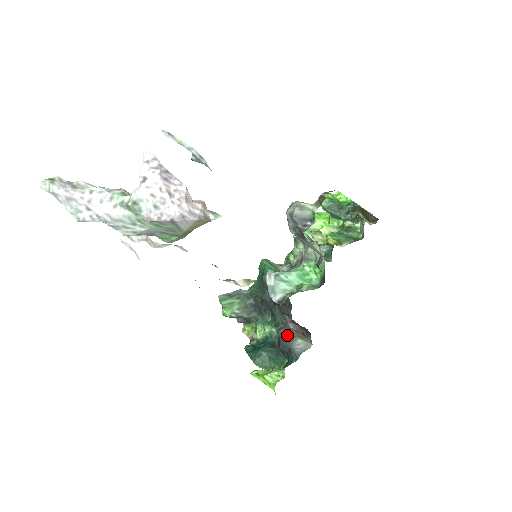
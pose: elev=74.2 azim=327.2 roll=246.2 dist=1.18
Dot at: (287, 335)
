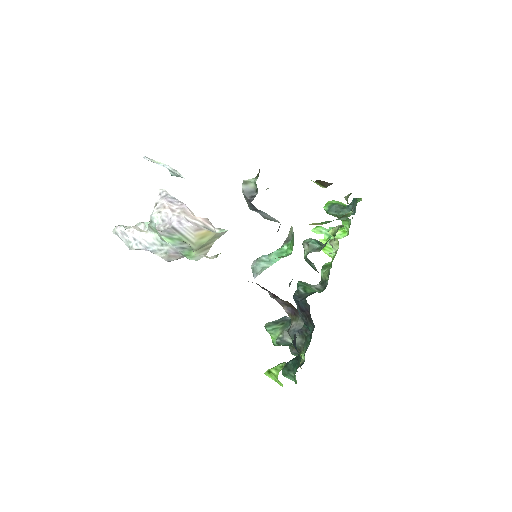
Dot at: occluded
